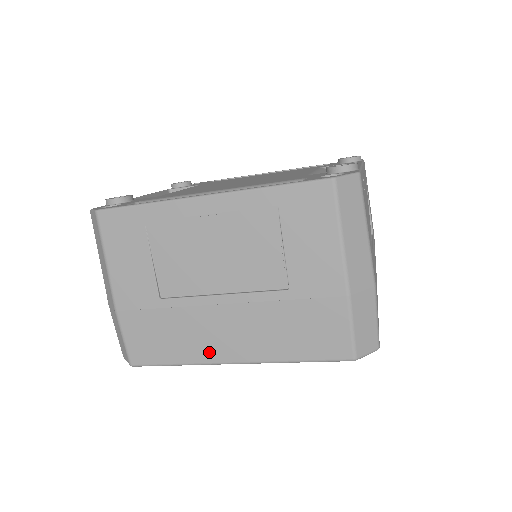
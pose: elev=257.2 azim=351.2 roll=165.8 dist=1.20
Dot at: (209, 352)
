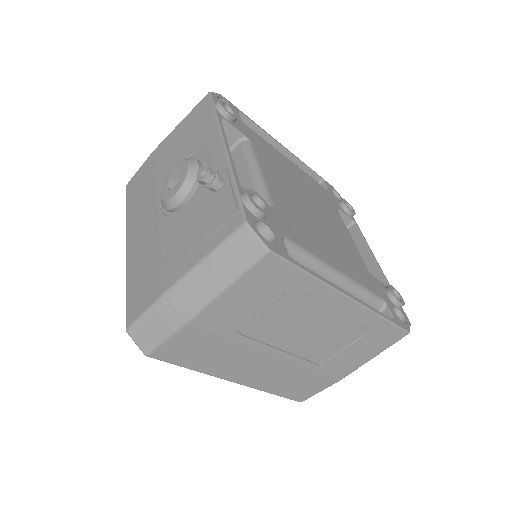
Dot at: (226, 372)
